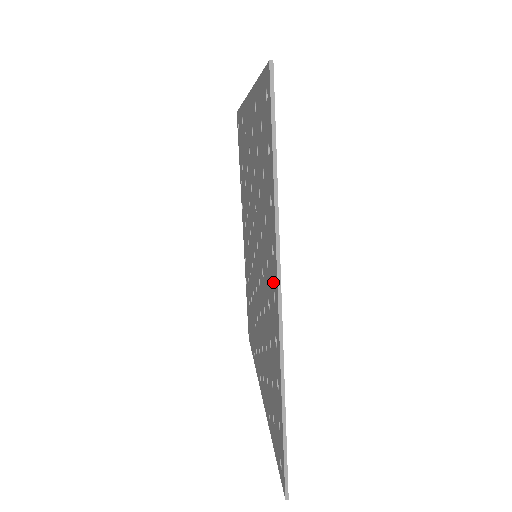
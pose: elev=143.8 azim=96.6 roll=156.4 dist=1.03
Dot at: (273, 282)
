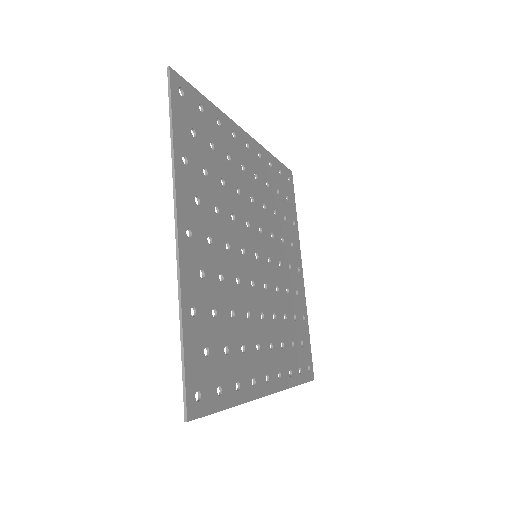
Dot at: (249, 151)
